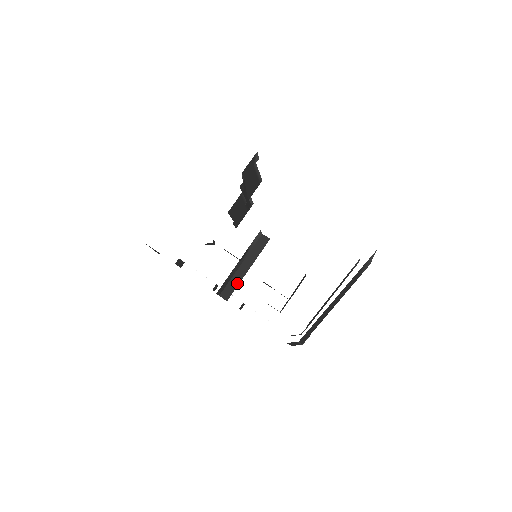
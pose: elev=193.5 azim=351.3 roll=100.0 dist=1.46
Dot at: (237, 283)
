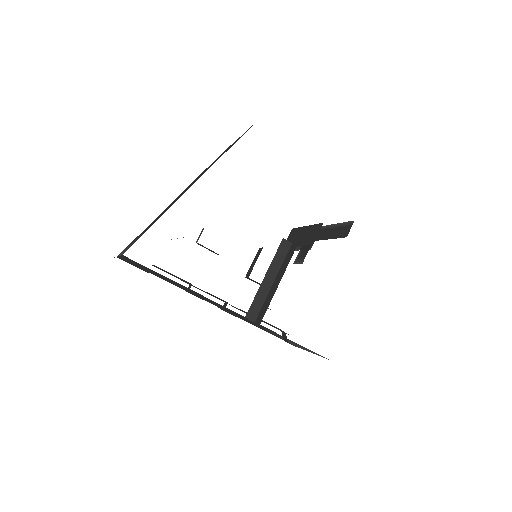
Dot at: (263, 300)
